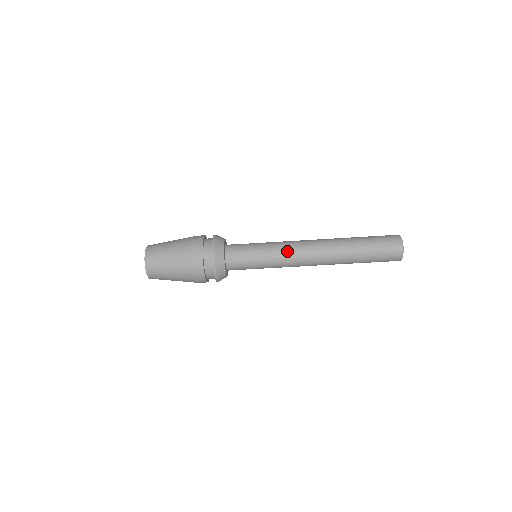
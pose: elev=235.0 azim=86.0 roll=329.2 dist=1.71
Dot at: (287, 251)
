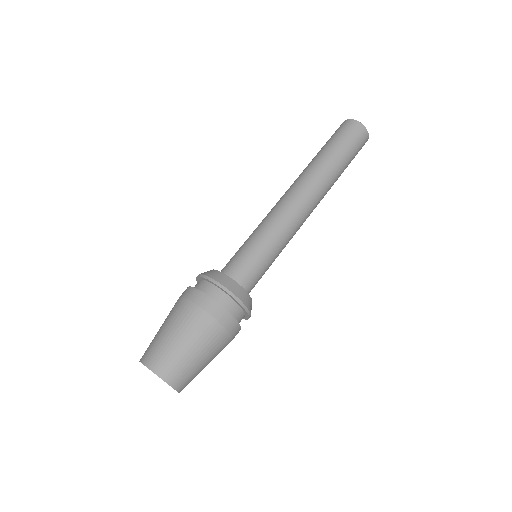
Dot at: occluded
